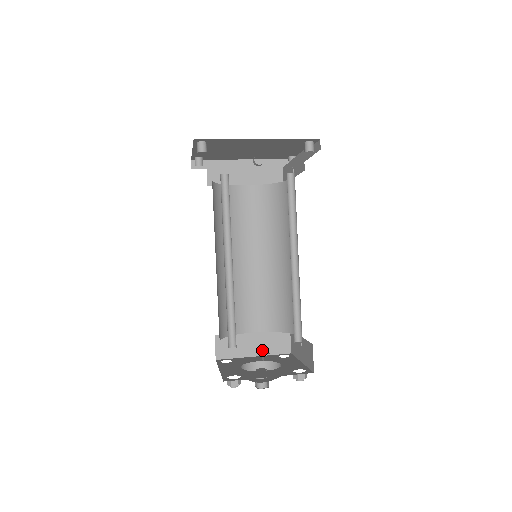
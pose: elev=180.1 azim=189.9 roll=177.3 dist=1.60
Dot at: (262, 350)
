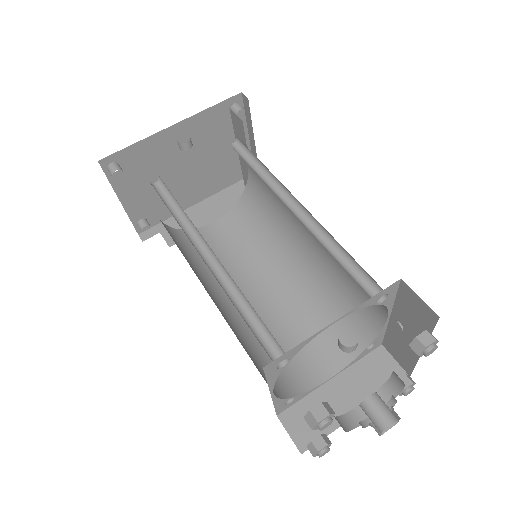
Dot at: (363, 397)
